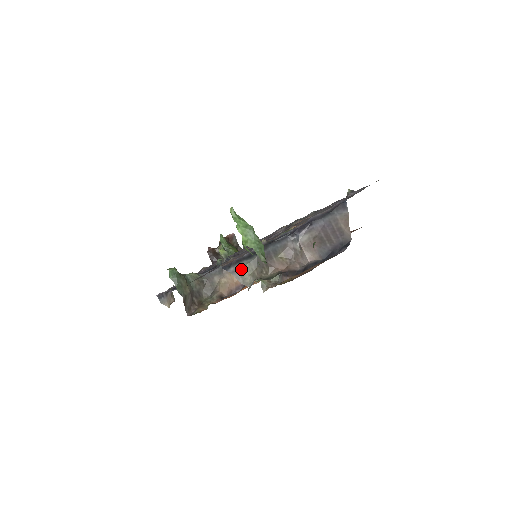
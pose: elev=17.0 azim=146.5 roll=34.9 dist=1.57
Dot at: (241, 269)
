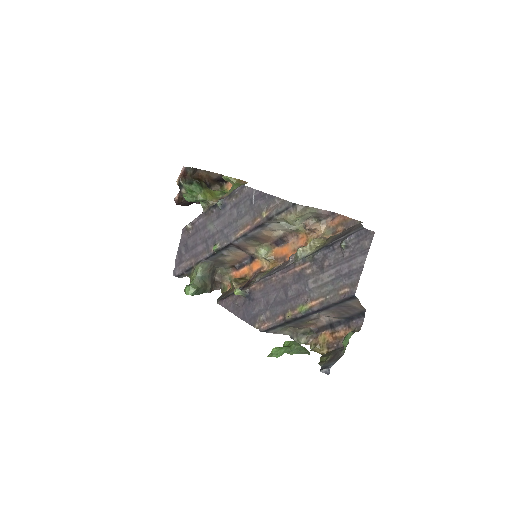
Dot at: (278, 332)
